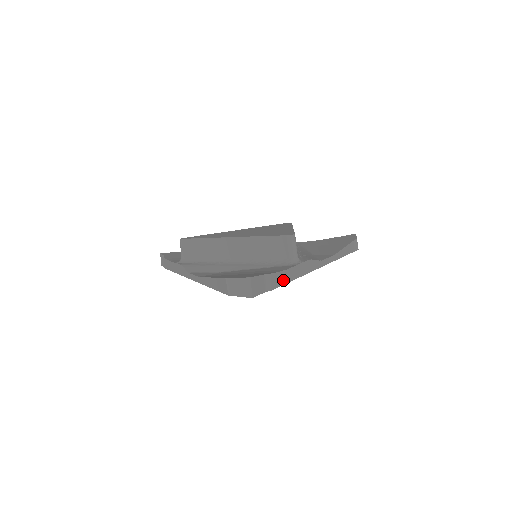
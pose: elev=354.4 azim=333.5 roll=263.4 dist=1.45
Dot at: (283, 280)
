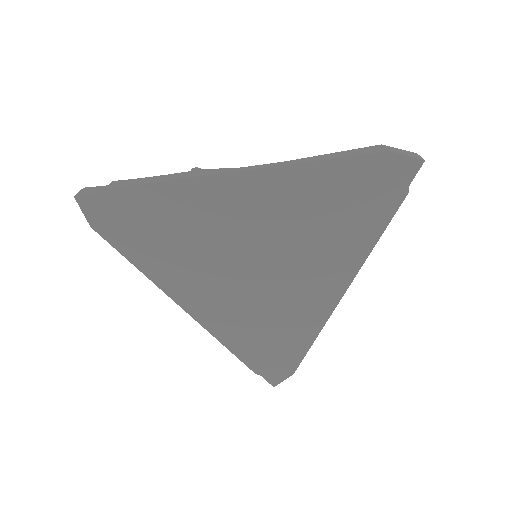
Dot at: (392, 214)
